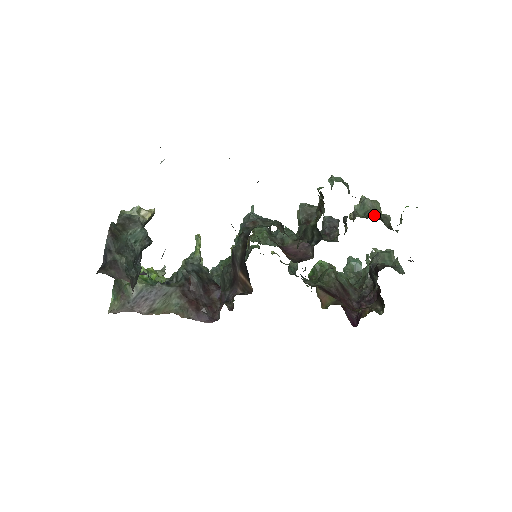
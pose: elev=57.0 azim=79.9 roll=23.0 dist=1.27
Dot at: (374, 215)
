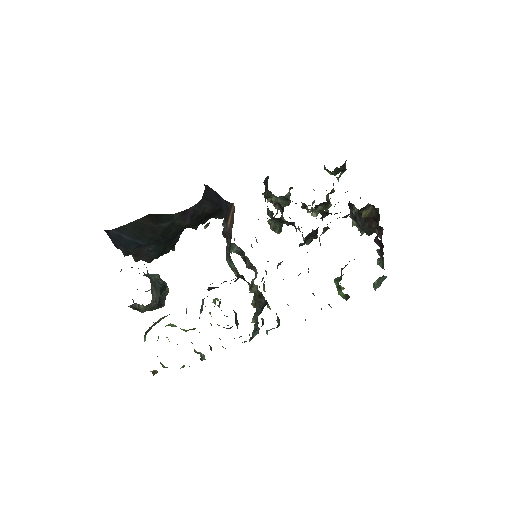
Dot at: occluded
